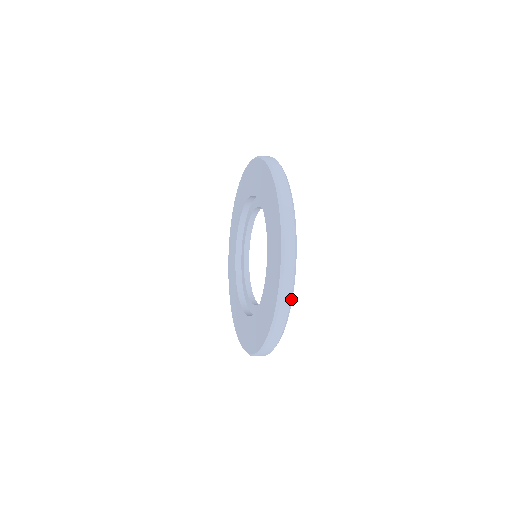
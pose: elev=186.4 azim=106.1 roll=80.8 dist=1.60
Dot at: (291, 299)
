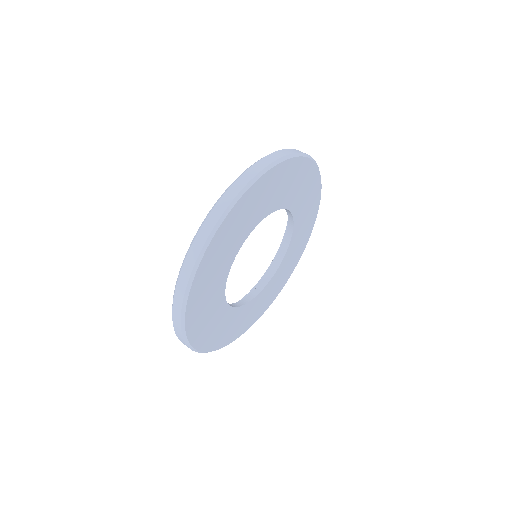
Dot at: (217, 349)
